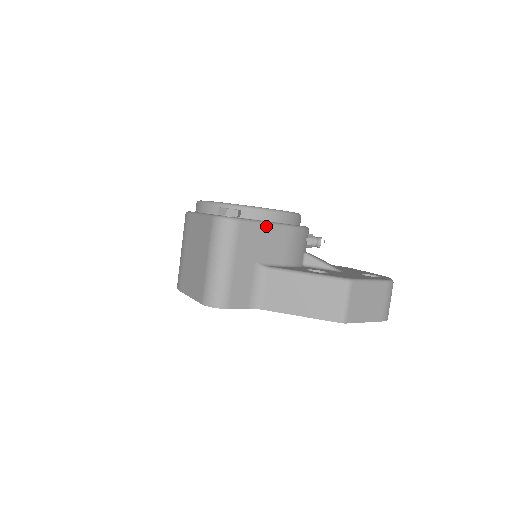
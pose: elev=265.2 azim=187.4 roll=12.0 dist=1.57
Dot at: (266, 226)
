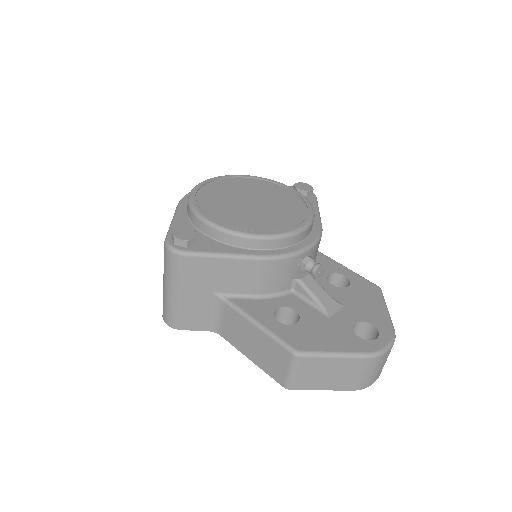
Dot at: (224, 259)
